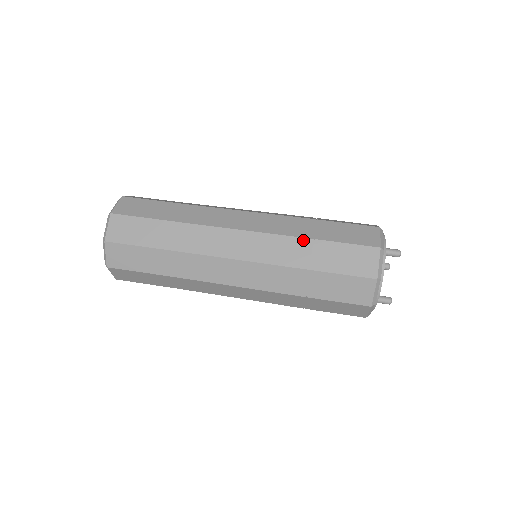
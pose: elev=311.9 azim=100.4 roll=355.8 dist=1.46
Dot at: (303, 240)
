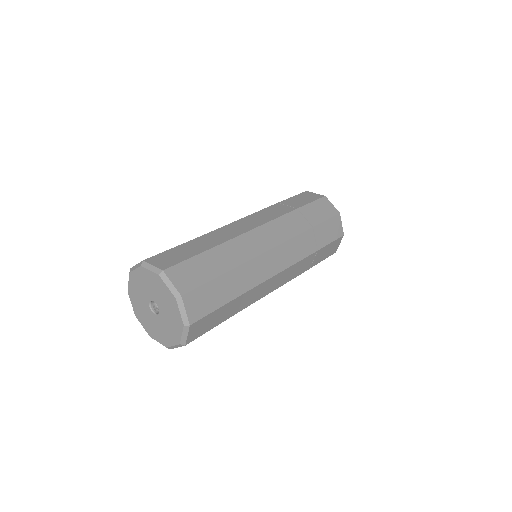
Dot at: (293, 212)
